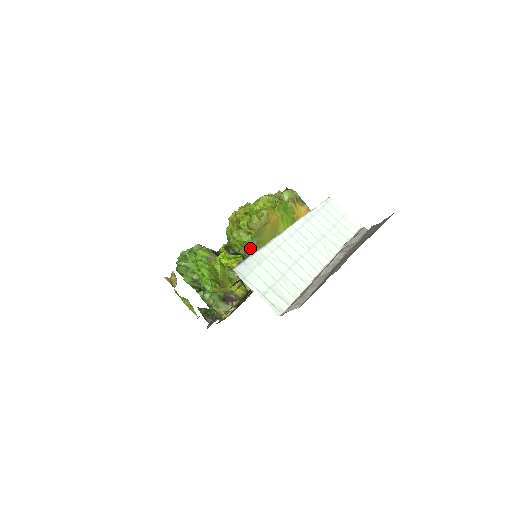
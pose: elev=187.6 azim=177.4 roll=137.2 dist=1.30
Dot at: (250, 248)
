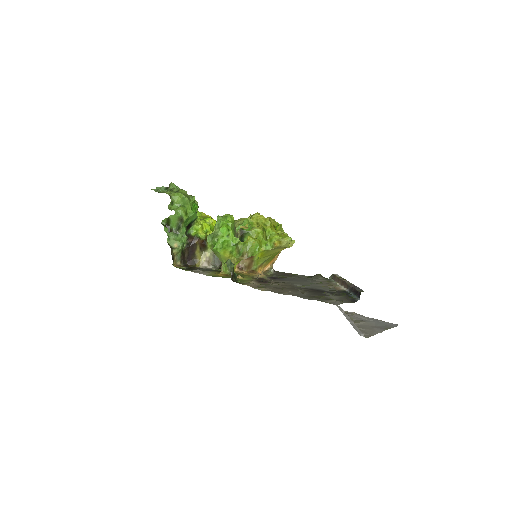
Dot at: occluded
